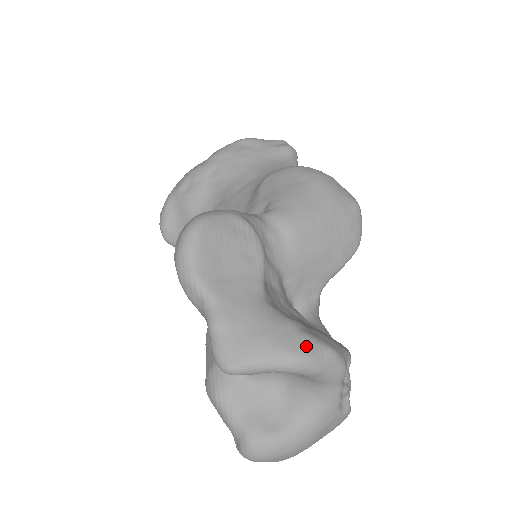
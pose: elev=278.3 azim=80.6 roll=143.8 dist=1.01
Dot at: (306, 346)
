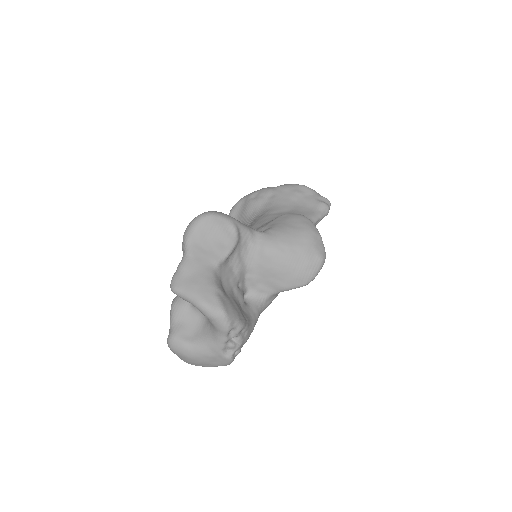
Dot at: (212, 301)
